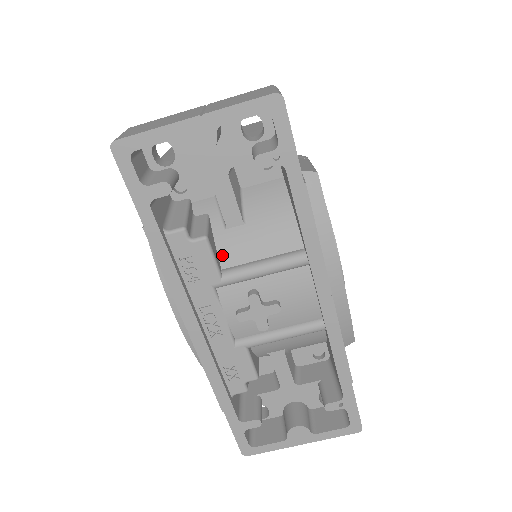
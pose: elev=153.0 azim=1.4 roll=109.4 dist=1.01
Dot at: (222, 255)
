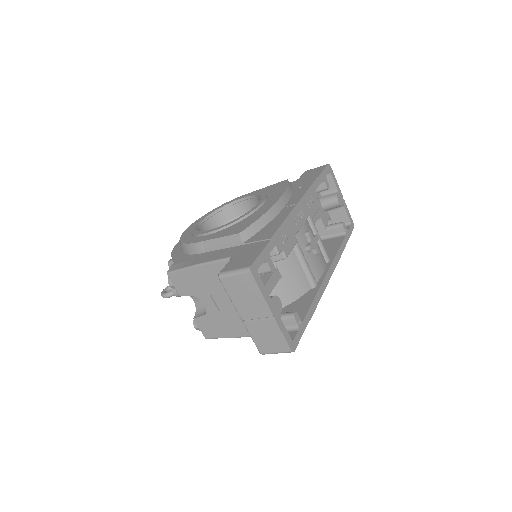
Dot at: occluded
